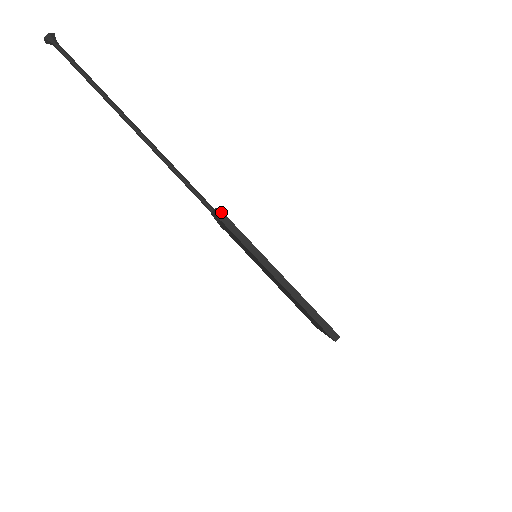
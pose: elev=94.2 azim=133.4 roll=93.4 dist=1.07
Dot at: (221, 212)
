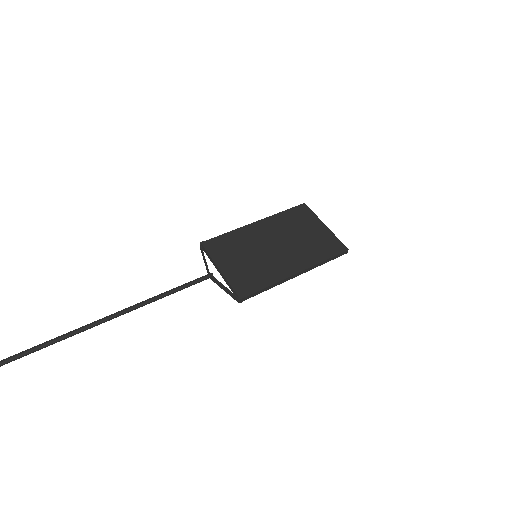
Dot at: (239, 301)
